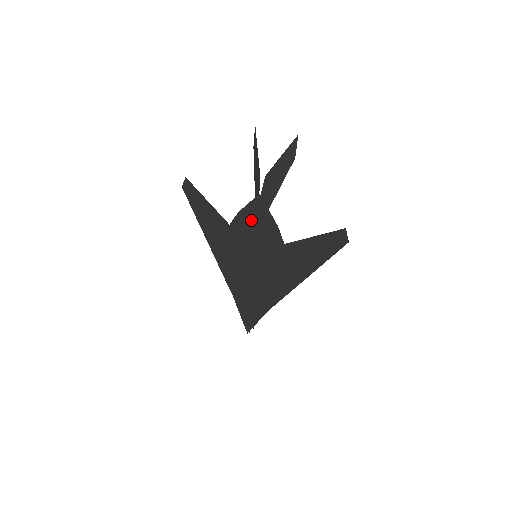
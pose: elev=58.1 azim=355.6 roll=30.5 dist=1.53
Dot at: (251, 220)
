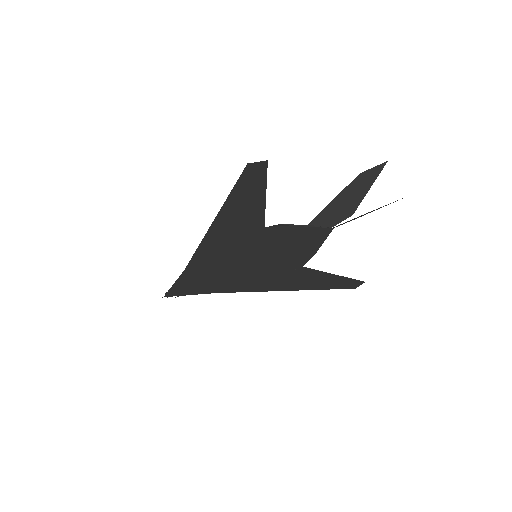
Dot at: (295, 238)
